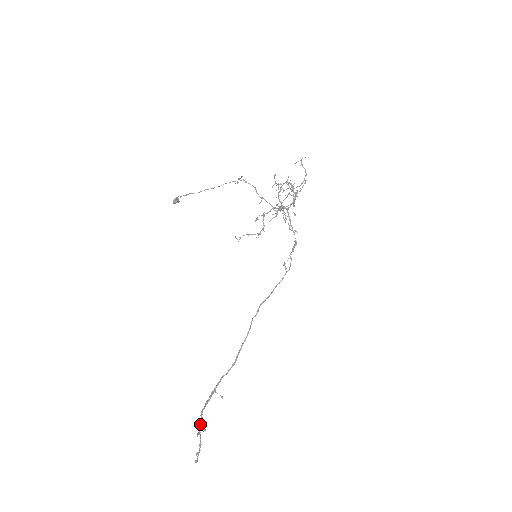
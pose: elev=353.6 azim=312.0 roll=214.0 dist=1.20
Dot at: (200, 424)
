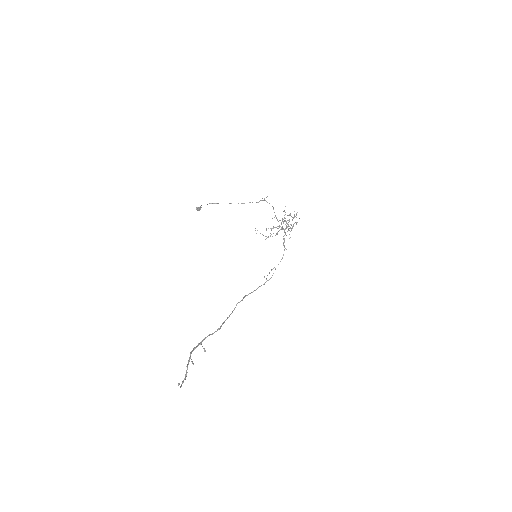
Dot at: (189, 360)
